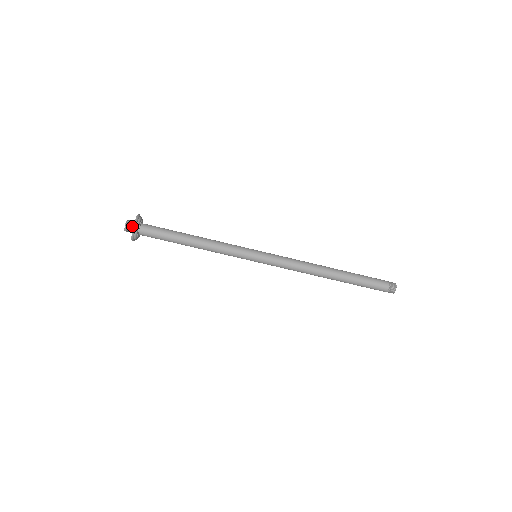
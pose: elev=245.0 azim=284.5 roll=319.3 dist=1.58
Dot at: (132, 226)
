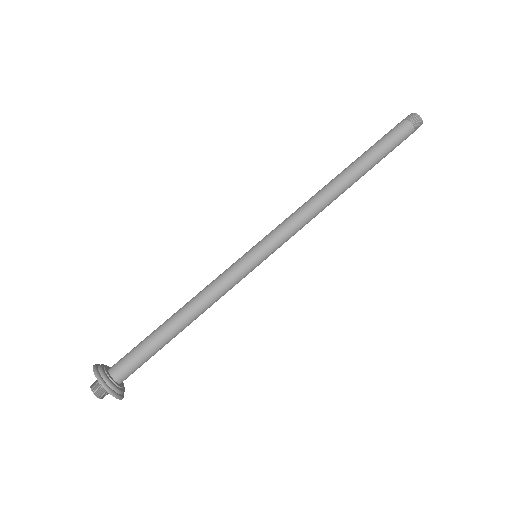
Dot at: occluded
